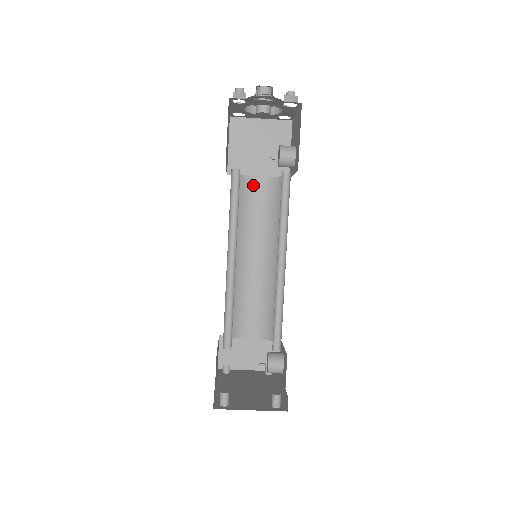
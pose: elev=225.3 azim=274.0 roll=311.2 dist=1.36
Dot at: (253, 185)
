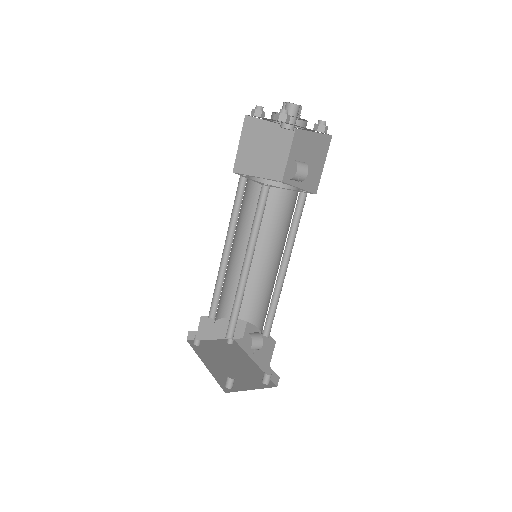
Dot at: (255, 186)
